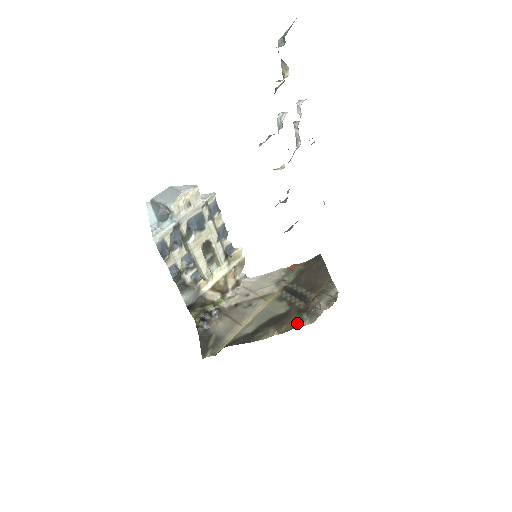
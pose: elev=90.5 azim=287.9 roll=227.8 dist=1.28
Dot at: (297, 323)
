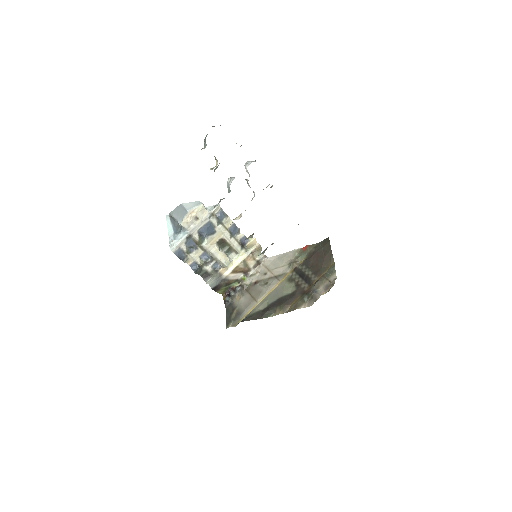
Dot at: (298, 305)
